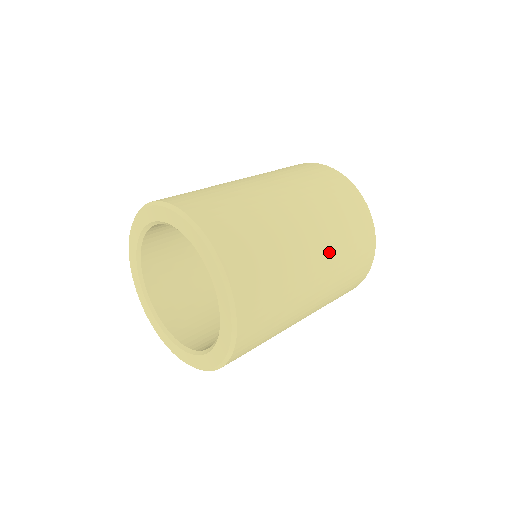
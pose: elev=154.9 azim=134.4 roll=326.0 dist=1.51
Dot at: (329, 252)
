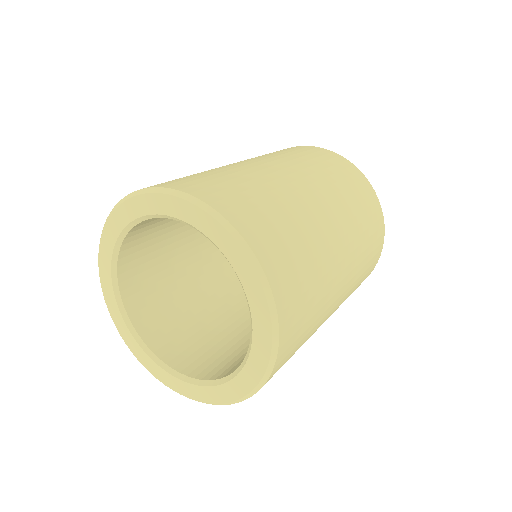
Dot at: (350, 282)
